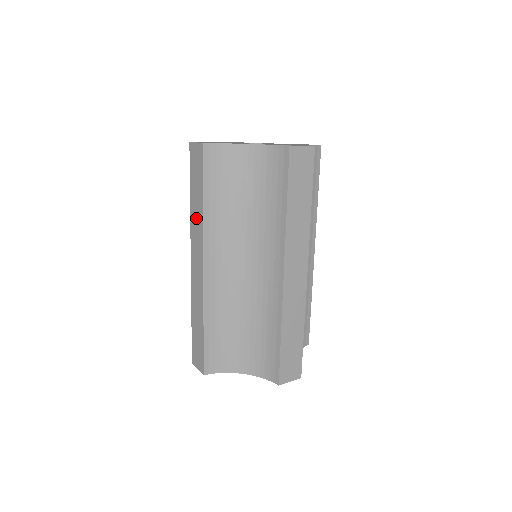
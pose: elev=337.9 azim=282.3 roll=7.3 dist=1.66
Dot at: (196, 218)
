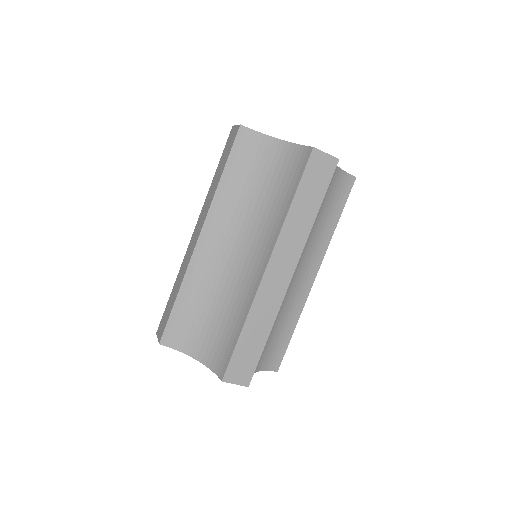
Dot at: (211, 192)
